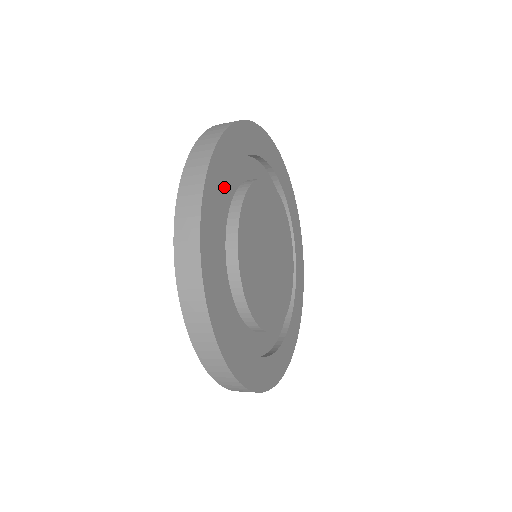
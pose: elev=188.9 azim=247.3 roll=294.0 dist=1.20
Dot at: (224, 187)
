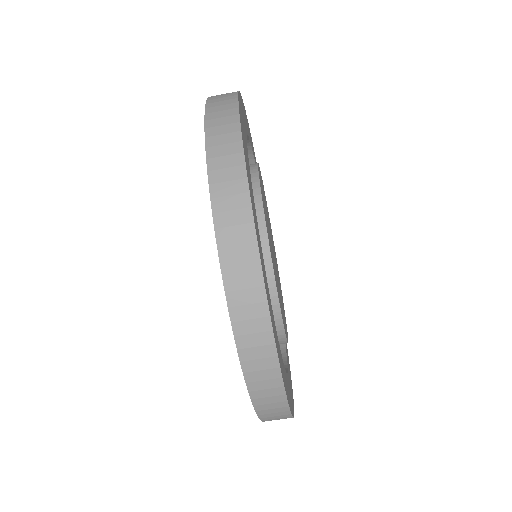
Dot at: (247, 131)
